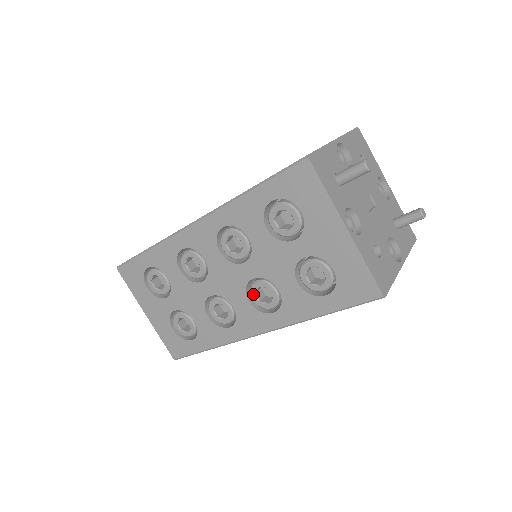
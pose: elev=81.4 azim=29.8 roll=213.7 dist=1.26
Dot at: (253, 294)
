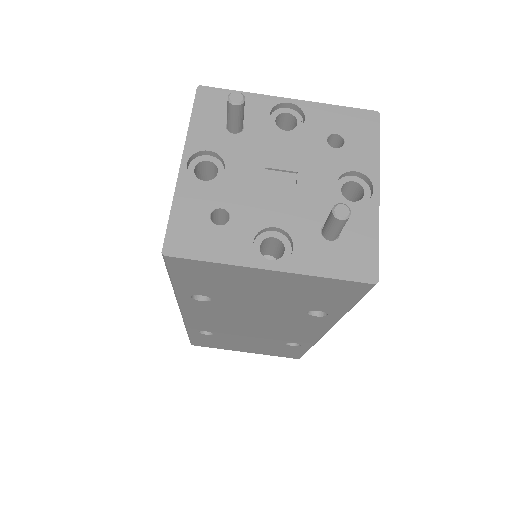
Dot at: occluded
